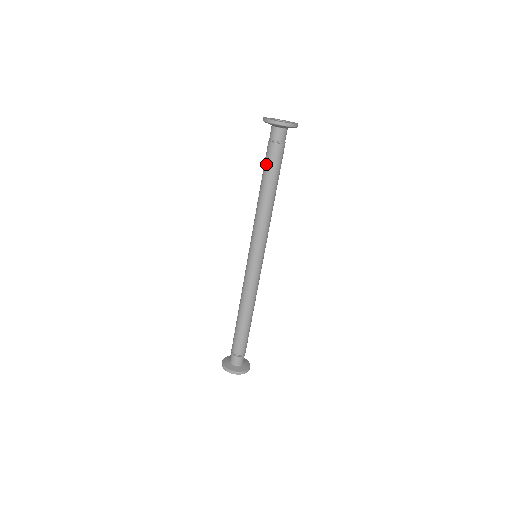
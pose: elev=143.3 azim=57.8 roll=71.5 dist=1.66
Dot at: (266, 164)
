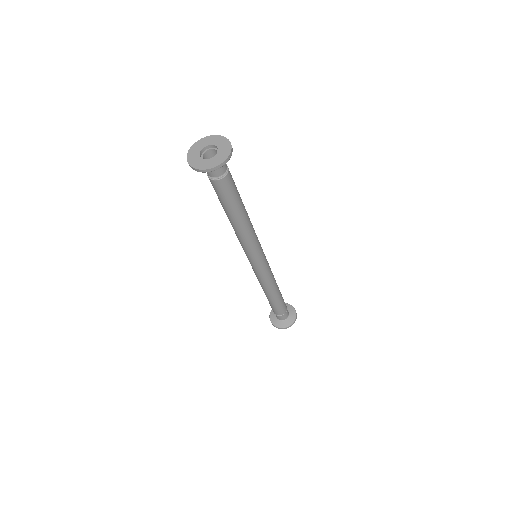
Dot at: occluded
